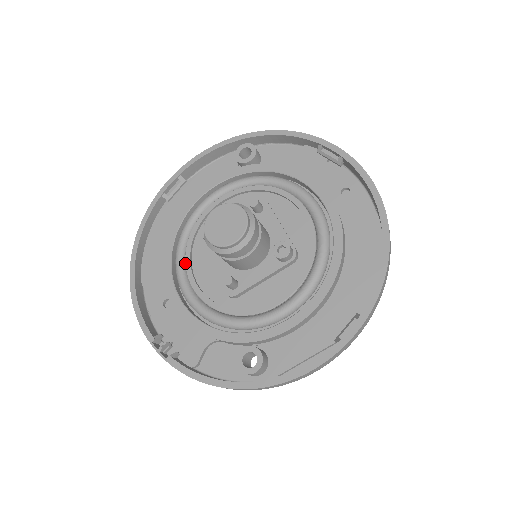
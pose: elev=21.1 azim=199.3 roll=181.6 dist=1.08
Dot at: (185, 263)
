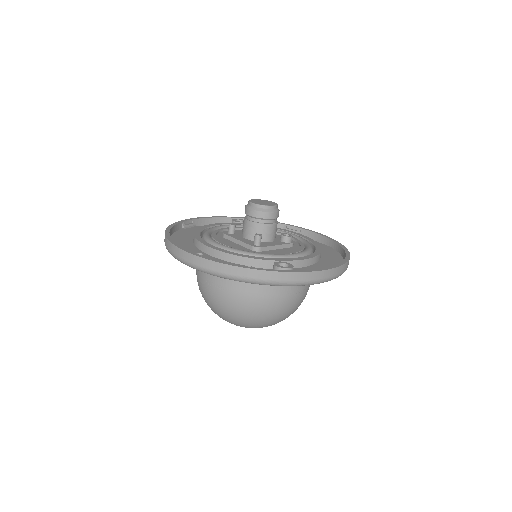
Dot at: (214, 239)
